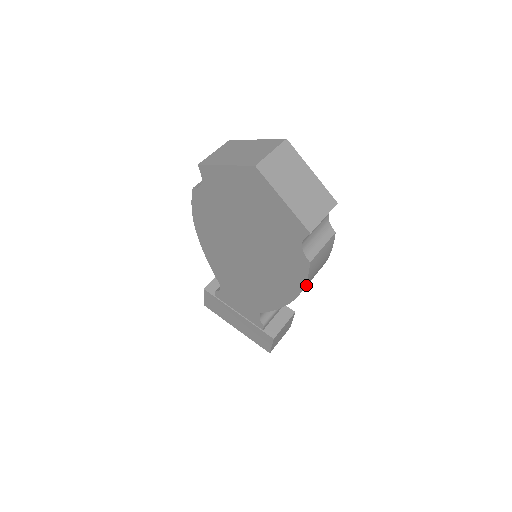
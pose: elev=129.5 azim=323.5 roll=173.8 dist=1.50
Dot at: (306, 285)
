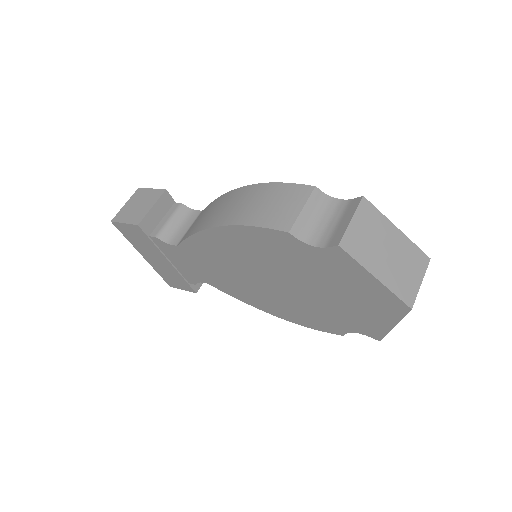
Dot at: occluded
